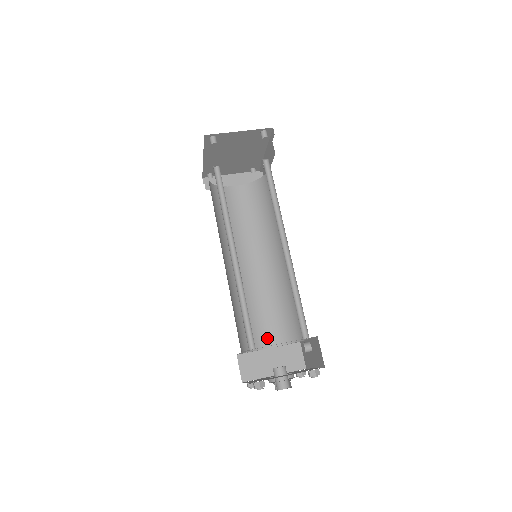
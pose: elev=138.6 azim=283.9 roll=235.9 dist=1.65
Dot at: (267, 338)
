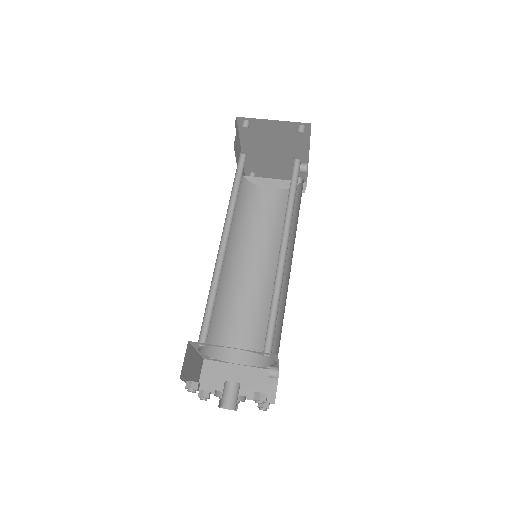
Dot at: (243, 353)
